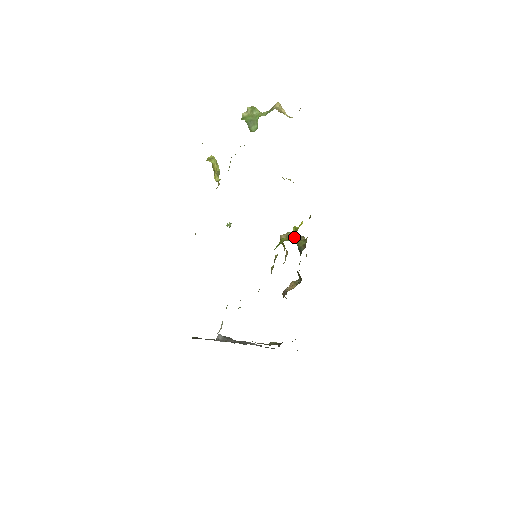
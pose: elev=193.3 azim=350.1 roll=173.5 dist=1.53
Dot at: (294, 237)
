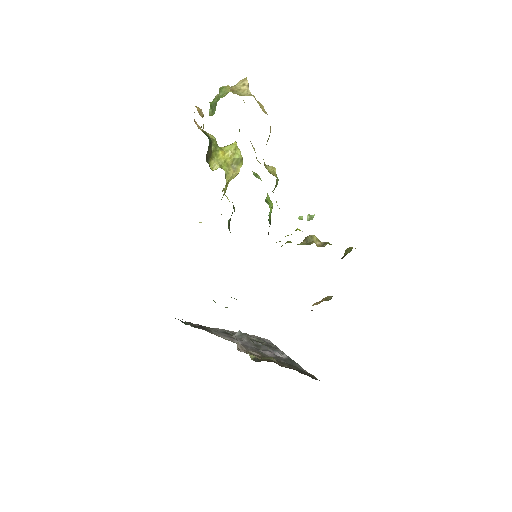
Dot at: (311, 242)
